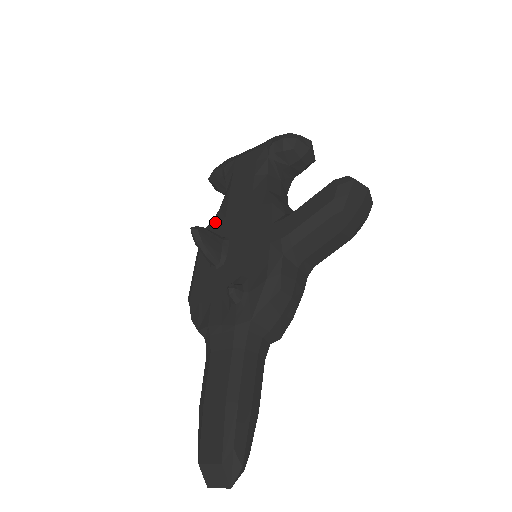
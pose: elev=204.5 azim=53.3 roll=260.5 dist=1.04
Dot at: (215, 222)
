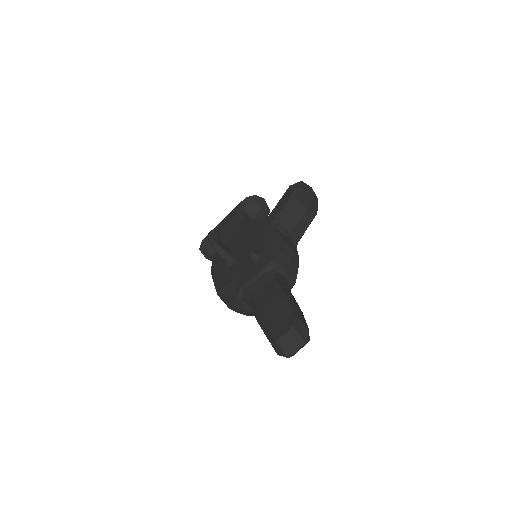
Dot at: occluded
